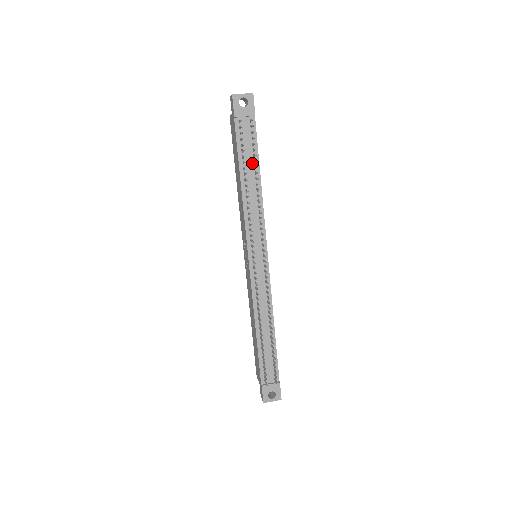
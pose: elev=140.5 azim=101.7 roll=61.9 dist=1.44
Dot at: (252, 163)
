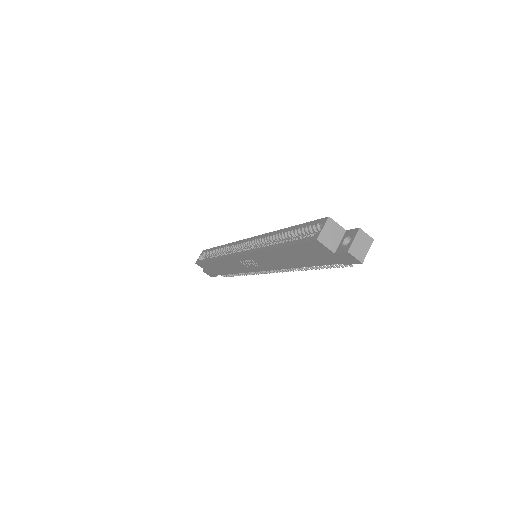
Dot at: occluded
